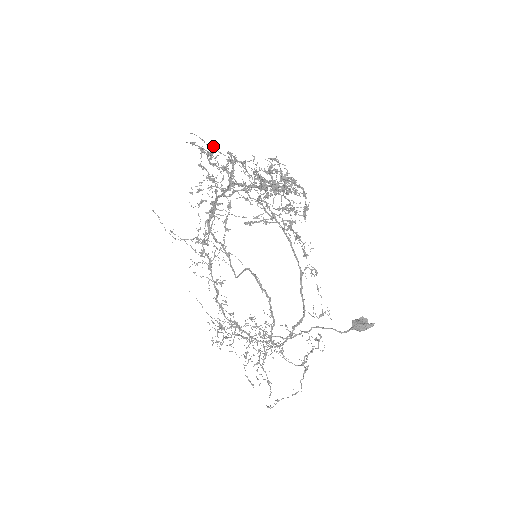
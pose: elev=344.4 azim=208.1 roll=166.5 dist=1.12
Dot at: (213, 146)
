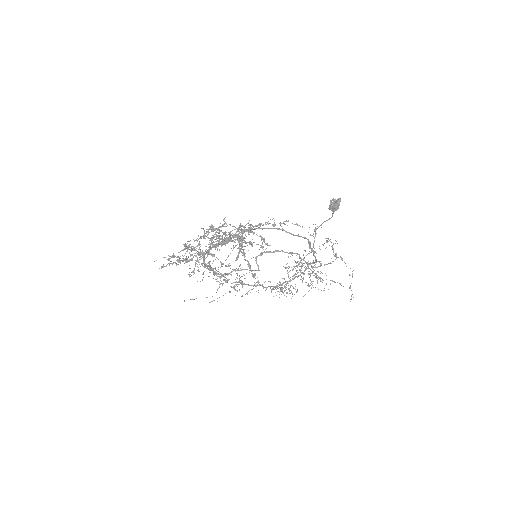
Dot at: (174, 257)
